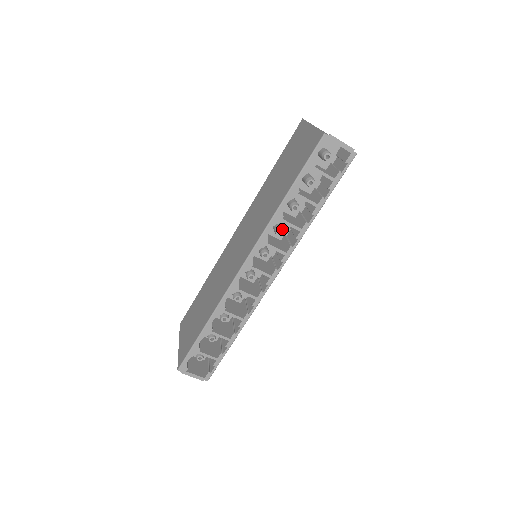
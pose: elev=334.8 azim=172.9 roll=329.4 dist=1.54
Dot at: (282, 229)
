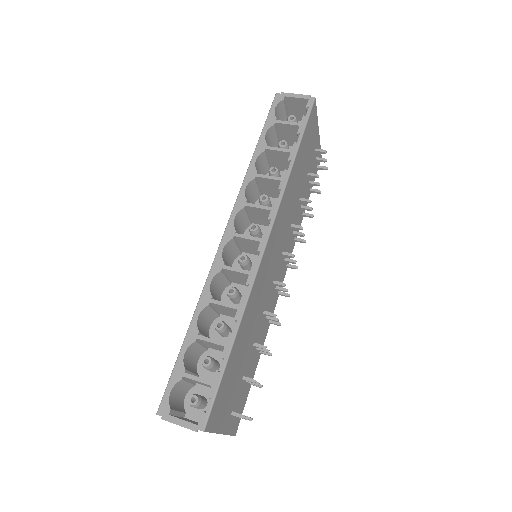
Dot at: (265, 195)
